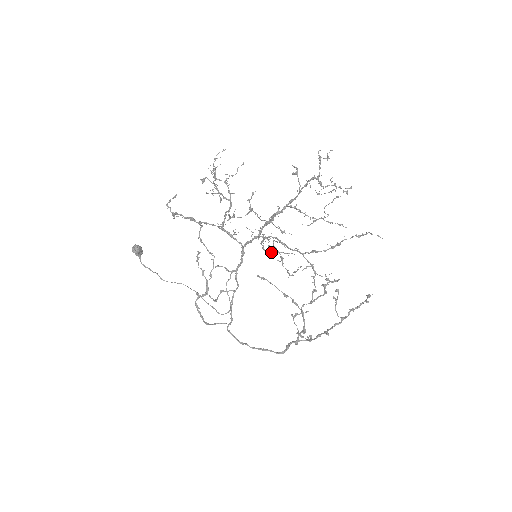
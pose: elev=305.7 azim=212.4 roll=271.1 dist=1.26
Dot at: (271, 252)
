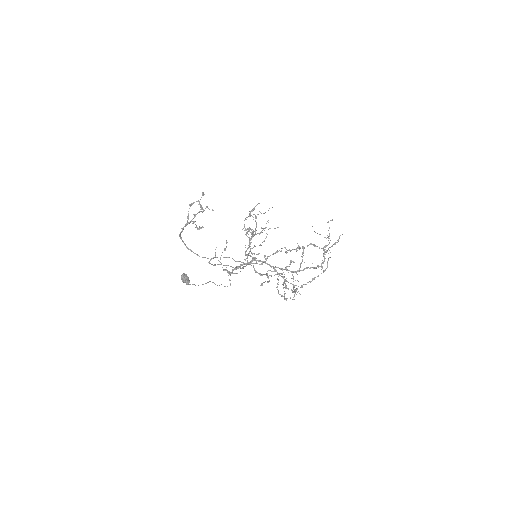
Dot at: occluded
